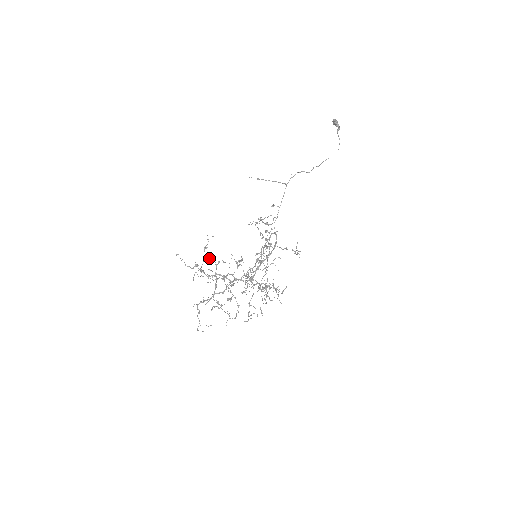
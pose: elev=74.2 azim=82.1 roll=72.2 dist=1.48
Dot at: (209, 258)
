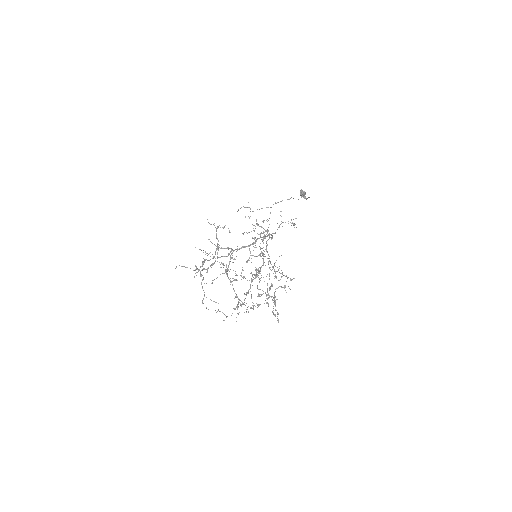
Dot at: (208, 222)
